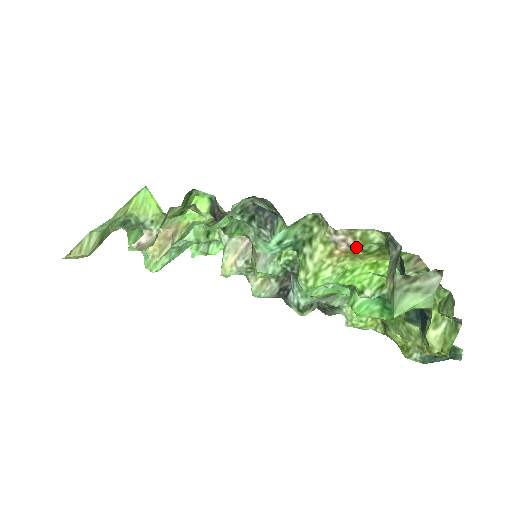
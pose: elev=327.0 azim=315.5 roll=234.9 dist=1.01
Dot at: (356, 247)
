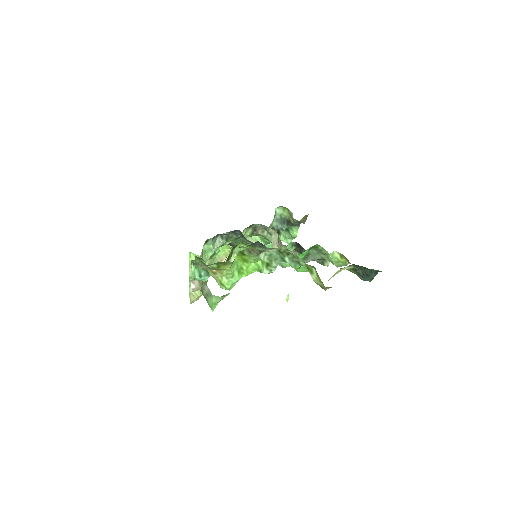
Dot at: (210, 268)
